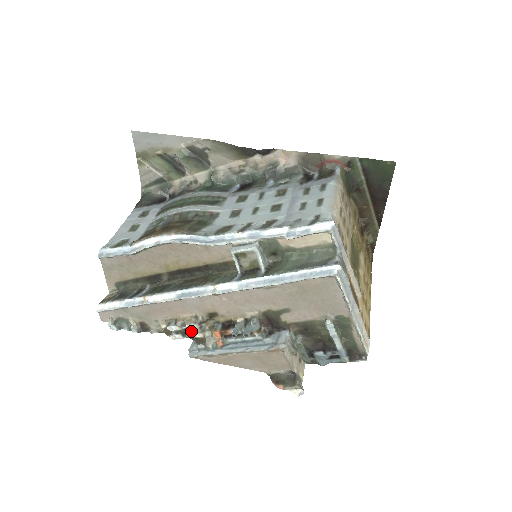
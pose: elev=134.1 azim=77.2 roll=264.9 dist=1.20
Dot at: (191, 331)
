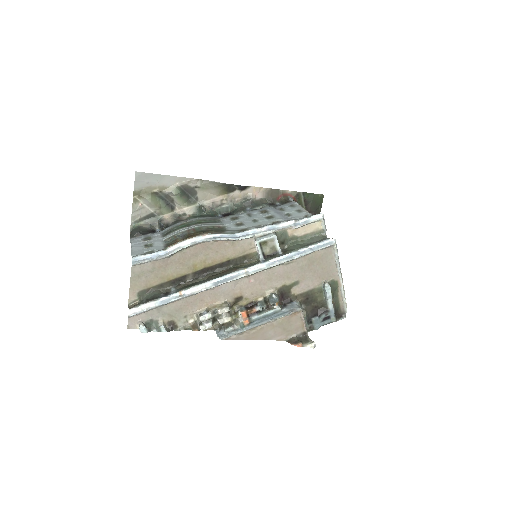
Dot at: (220, 317)
